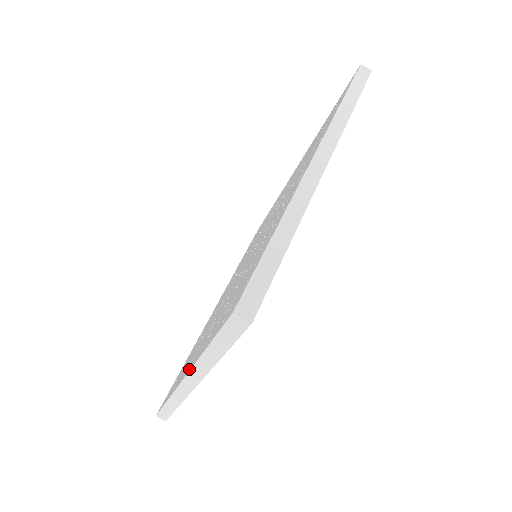
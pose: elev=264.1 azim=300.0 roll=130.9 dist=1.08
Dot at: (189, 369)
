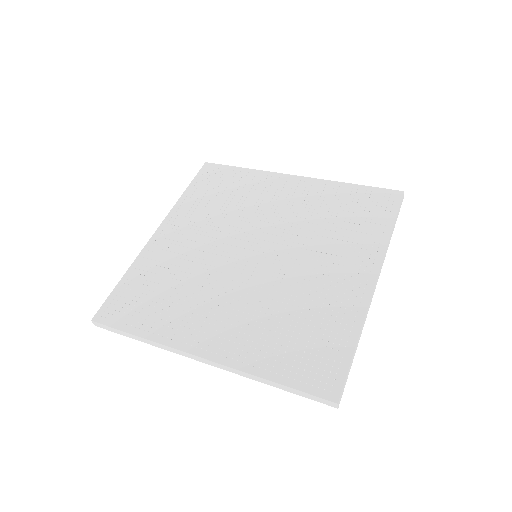
Dot at: (220, 360)
